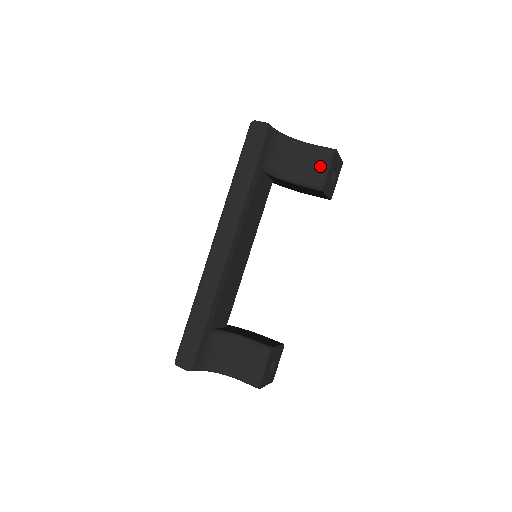
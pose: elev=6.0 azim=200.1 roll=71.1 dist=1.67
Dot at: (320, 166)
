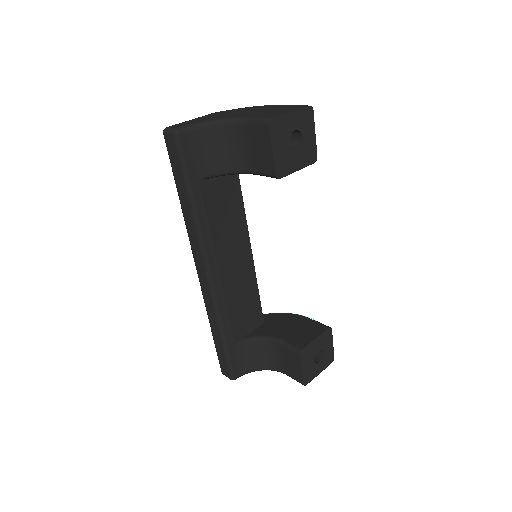
Dot at: (263, 148)
